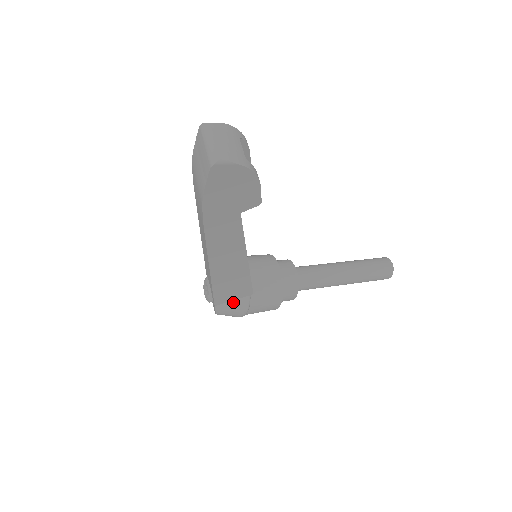
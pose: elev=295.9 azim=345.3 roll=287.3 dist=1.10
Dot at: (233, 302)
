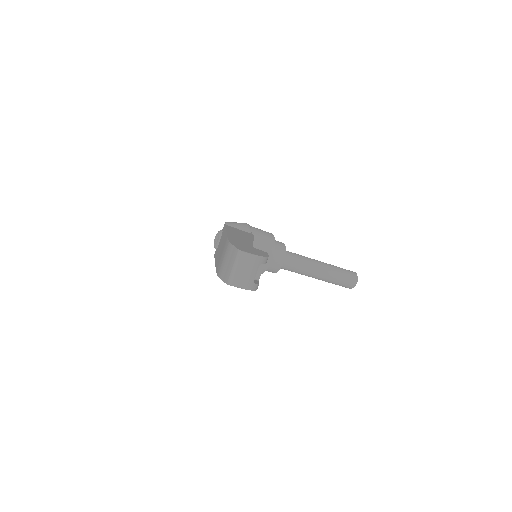
Dot at: occluded
